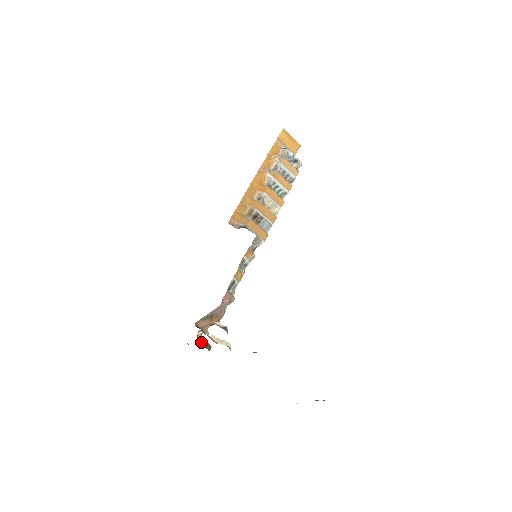
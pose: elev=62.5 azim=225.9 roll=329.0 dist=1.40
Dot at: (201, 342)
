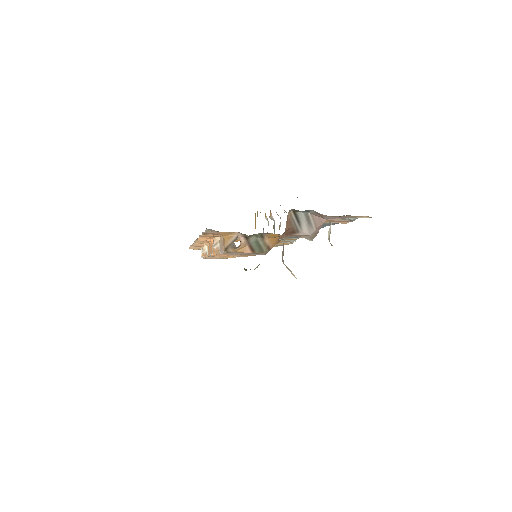
Dot at: occluded
